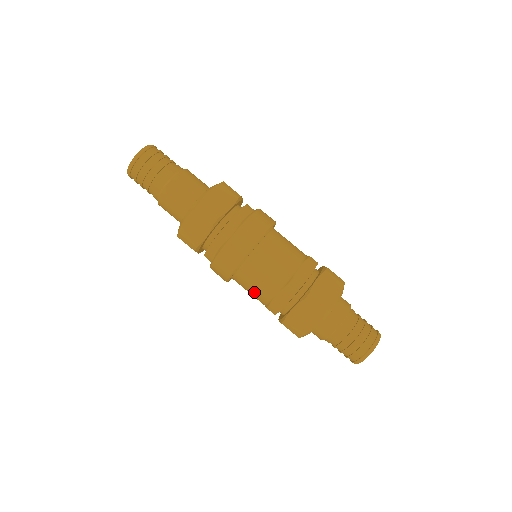
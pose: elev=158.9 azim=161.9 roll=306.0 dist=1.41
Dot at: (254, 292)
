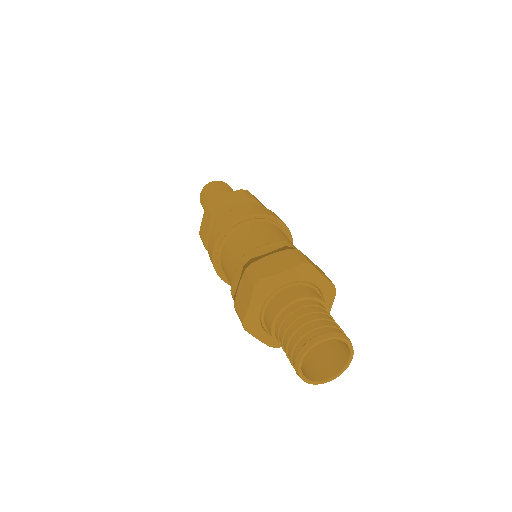
Dot at: (229, 281)
